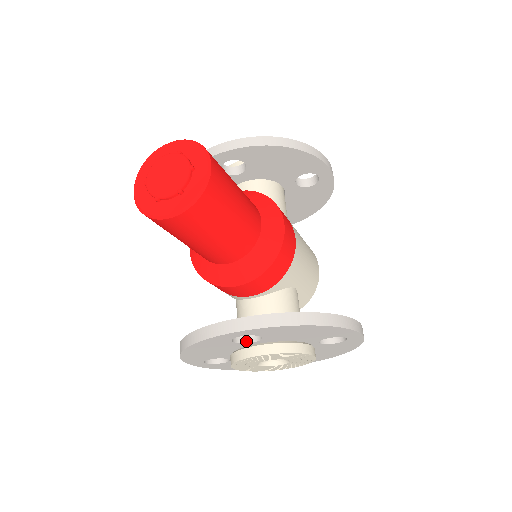
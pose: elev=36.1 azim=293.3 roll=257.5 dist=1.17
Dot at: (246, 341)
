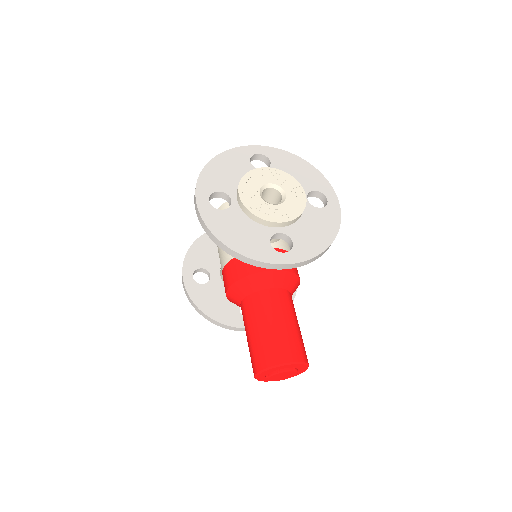
Dot at: occluded
